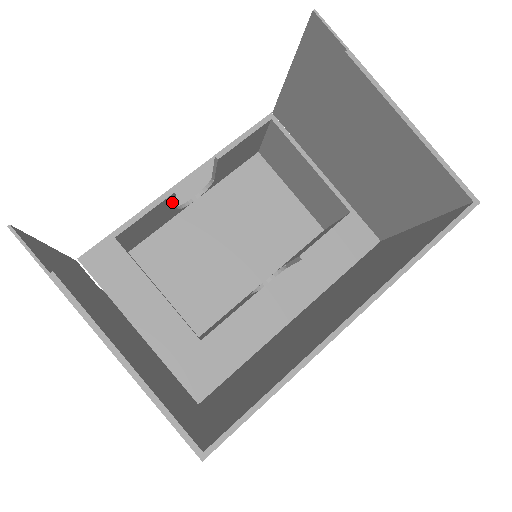
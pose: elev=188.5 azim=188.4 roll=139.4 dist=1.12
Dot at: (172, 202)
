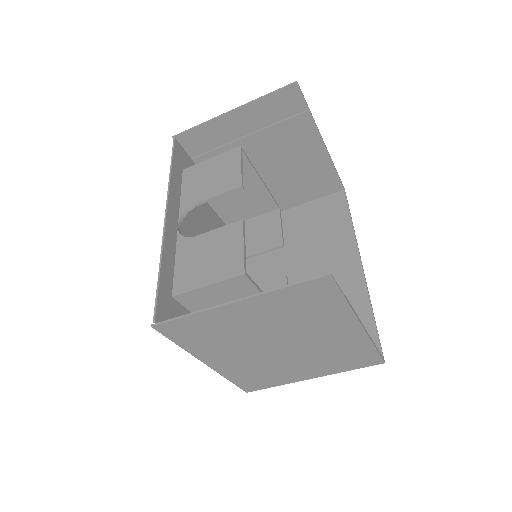
Dot at: (223, 232)
